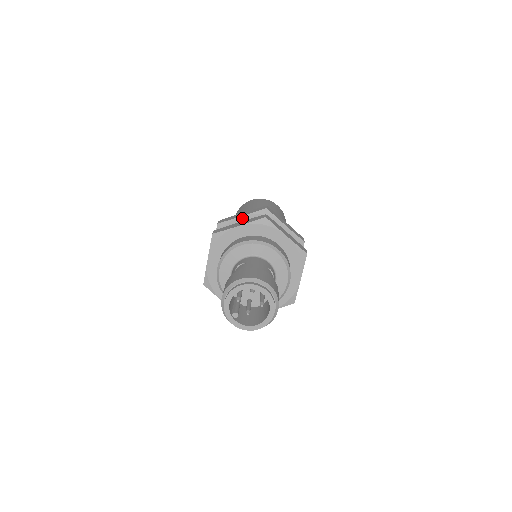
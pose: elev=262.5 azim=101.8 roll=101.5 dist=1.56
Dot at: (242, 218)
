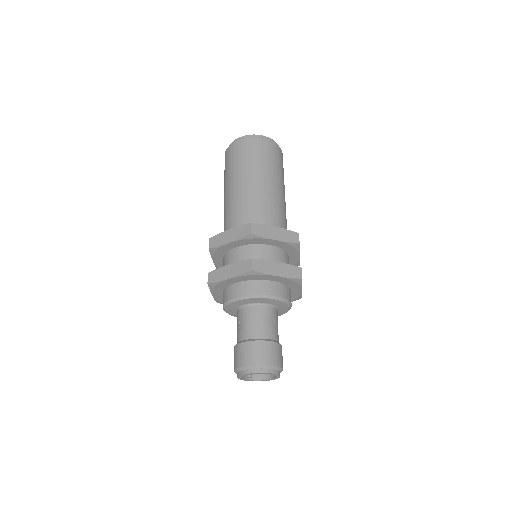
Dot at: (230, 244)
